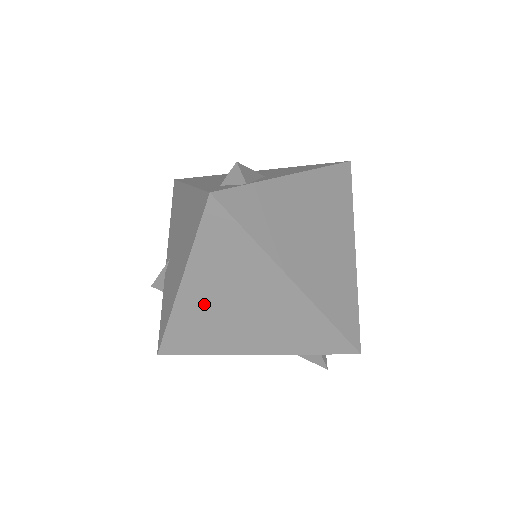
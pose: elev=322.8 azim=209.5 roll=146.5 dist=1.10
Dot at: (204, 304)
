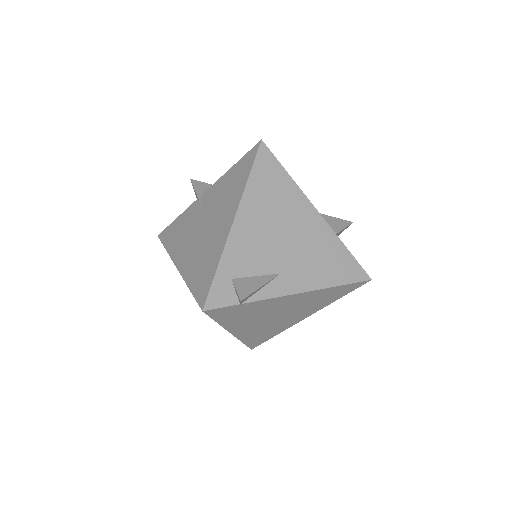
Dot at: occluded
